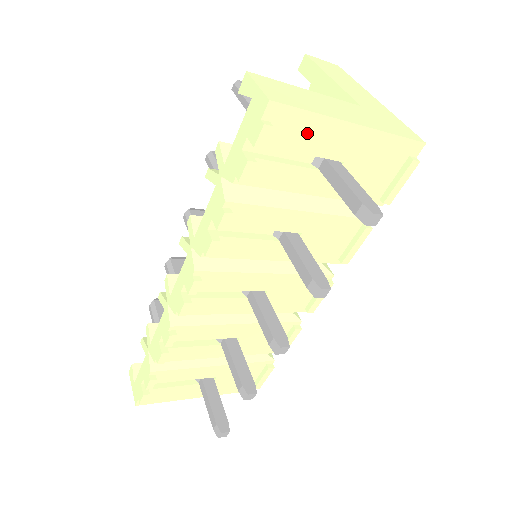
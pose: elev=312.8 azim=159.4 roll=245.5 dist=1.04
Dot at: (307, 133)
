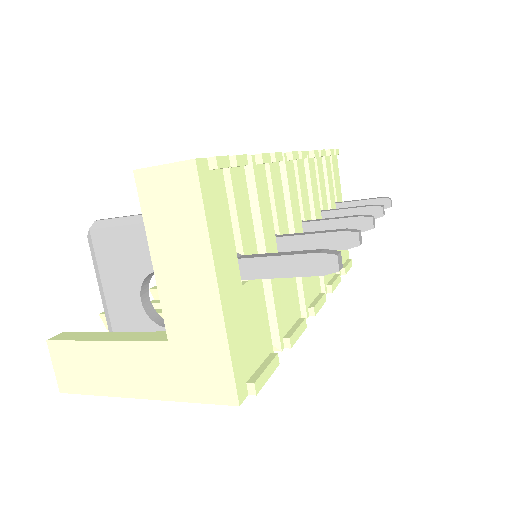
Dot at: (337, 180)
